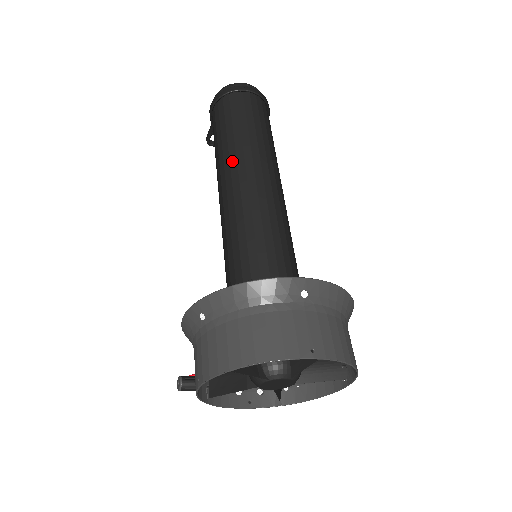
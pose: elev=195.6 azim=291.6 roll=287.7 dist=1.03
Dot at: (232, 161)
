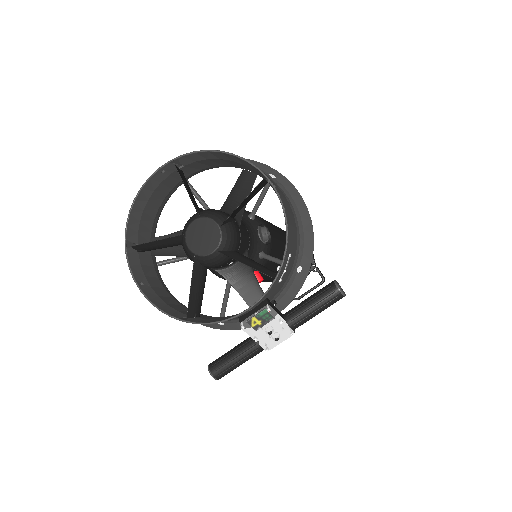
Dot at: occluded
